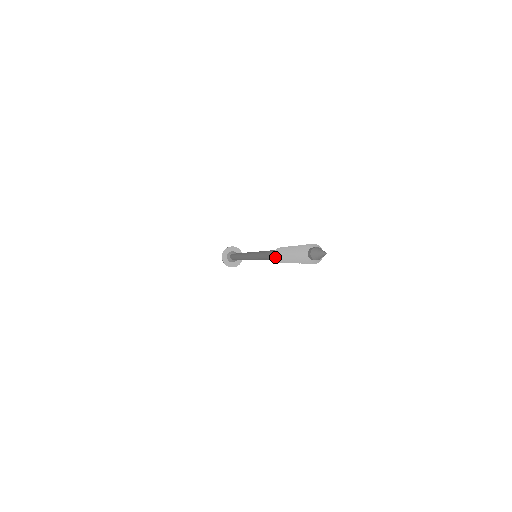
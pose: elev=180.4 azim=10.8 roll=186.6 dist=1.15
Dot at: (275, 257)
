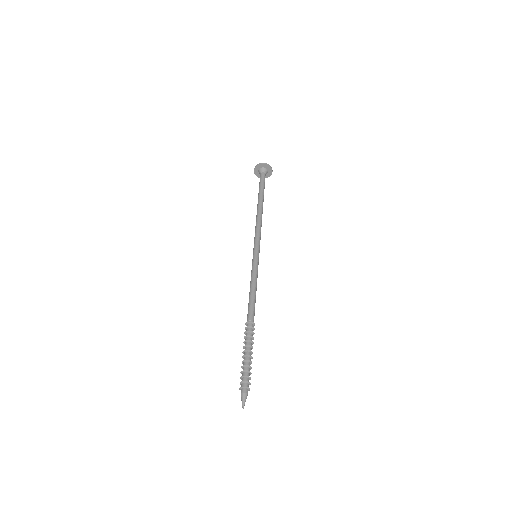
Dot at: (246, 324)
